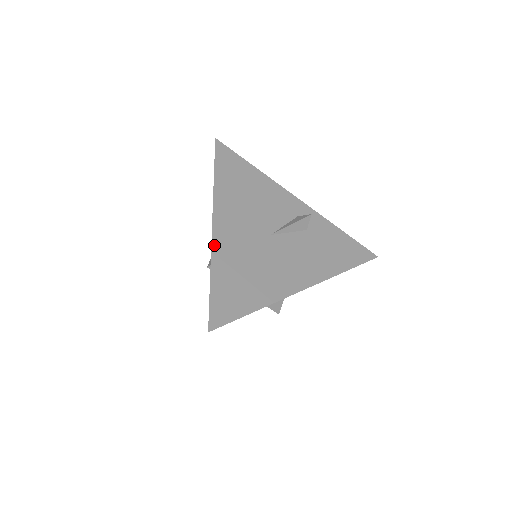
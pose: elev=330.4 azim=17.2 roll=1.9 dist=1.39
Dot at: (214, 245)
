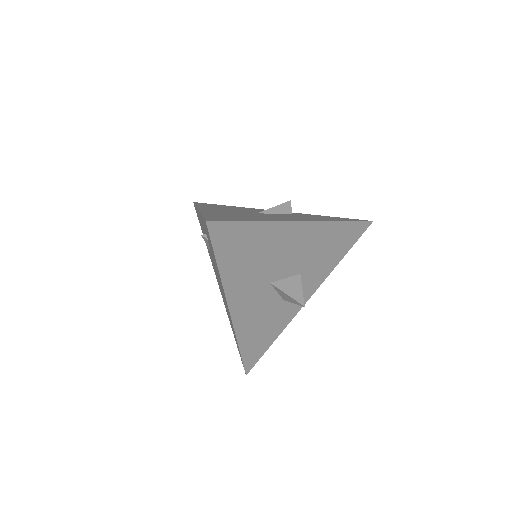
Dot at: occluded
